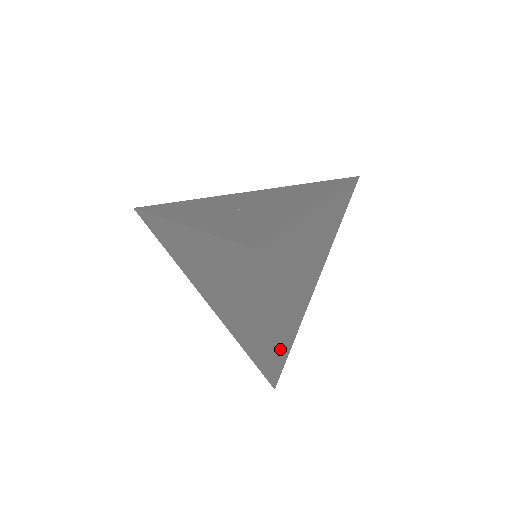
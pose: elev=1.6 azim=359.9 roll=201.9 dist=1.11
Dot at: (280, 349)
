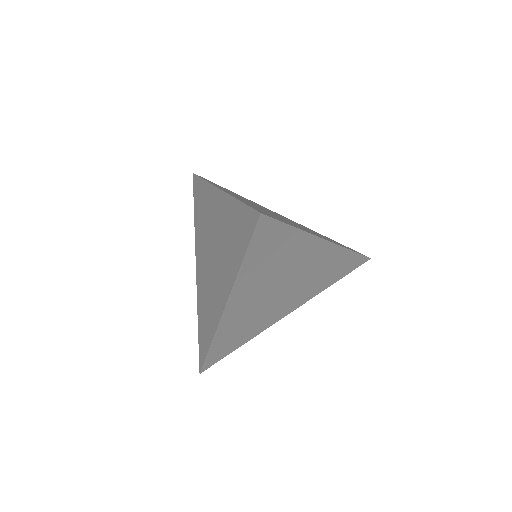
Dot at: (226, 337)
